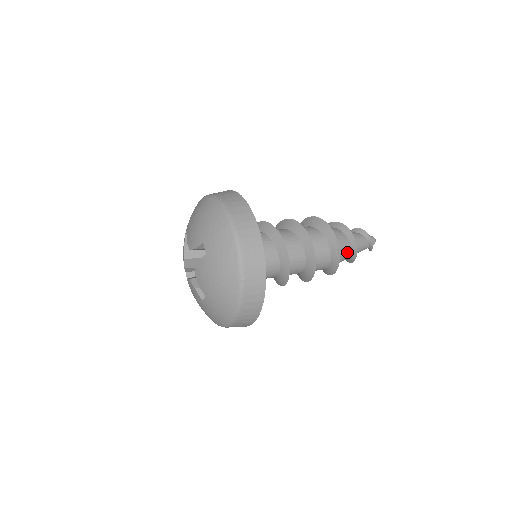
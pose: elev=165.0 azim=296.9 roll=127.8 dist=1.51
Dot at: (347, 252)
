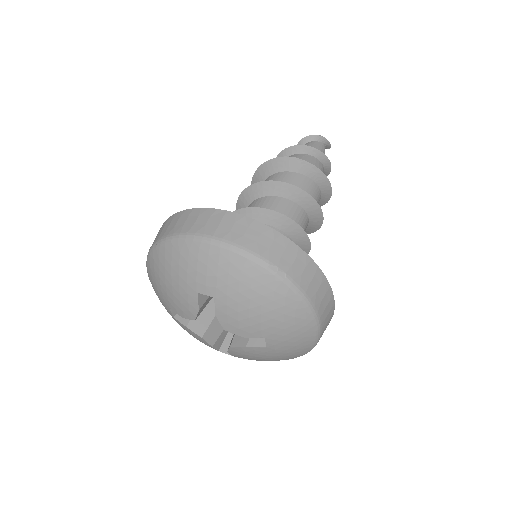
Dot at: (317, 164)
